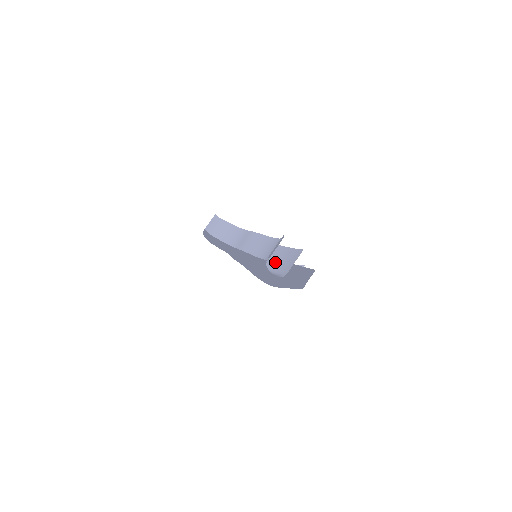
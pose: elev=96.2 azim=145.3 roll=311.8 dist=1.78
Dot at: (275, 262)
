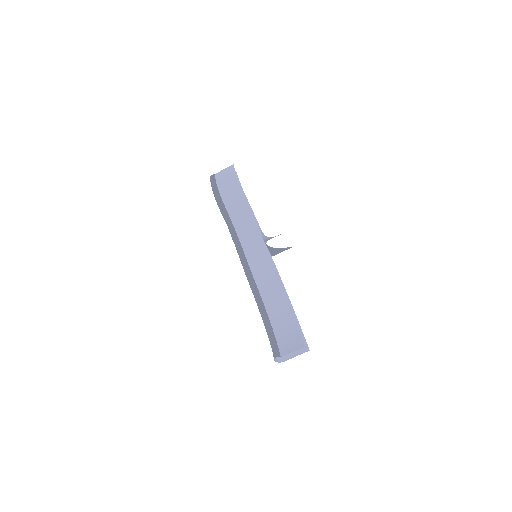
Dot at: occluded
